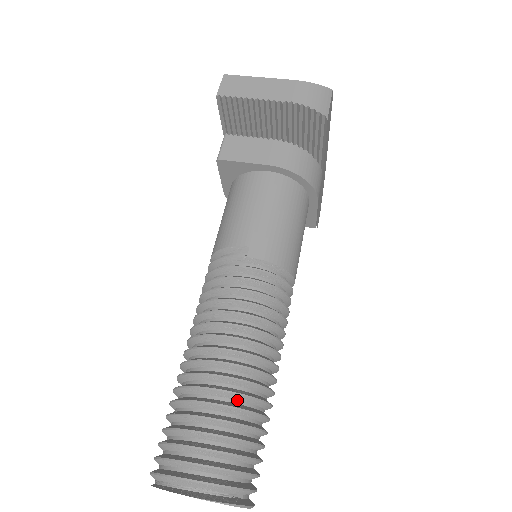
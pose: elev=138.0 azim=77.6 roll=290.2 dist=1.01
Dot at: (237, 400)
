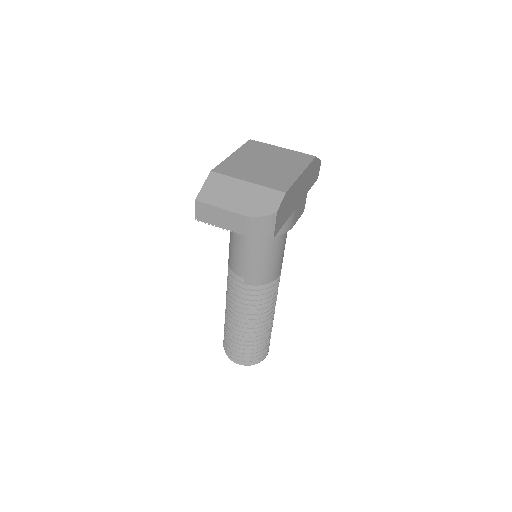
Dot at: (250, 336)
